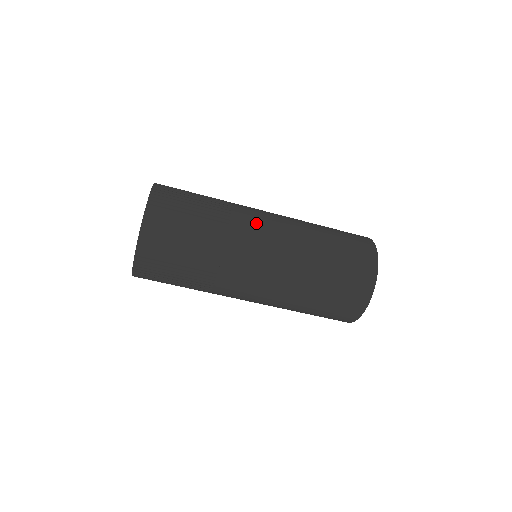
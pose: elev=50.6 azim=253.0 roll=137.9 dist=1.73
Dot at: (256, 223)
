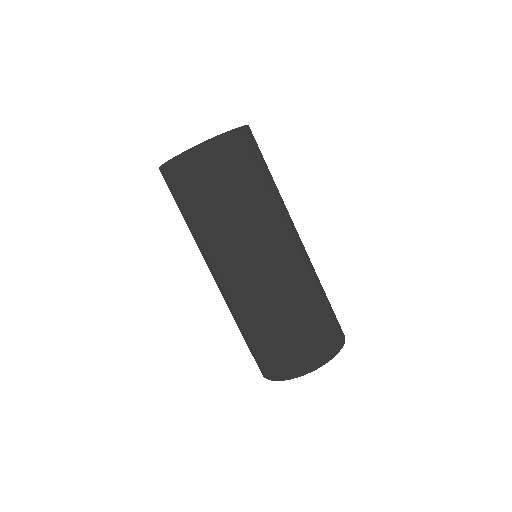
Dot at: (266, 243)
